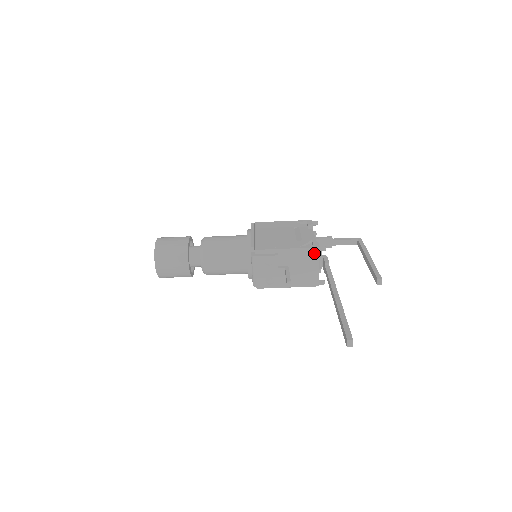
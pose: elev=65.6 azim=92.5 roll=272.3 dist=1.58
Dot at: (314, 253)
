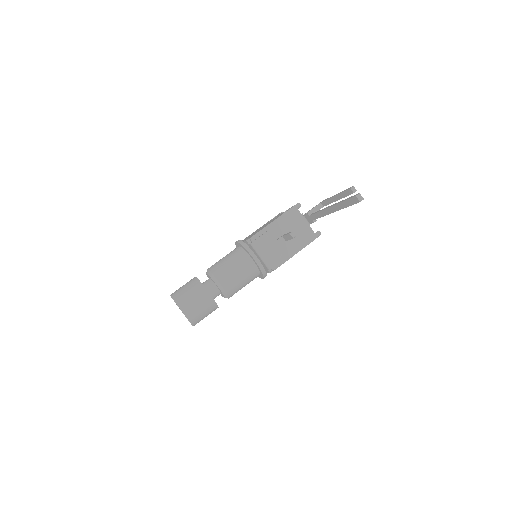
Dot at: (294, 212)
